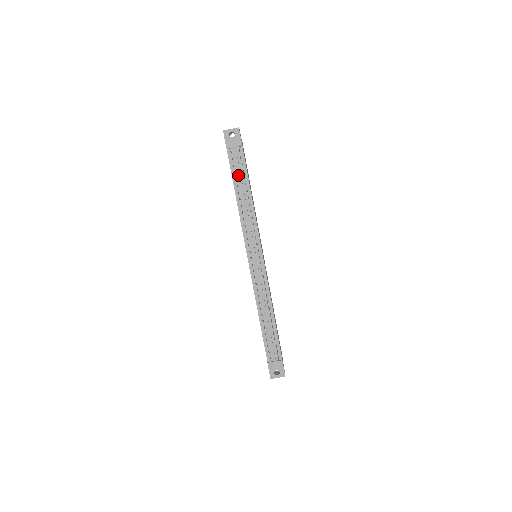
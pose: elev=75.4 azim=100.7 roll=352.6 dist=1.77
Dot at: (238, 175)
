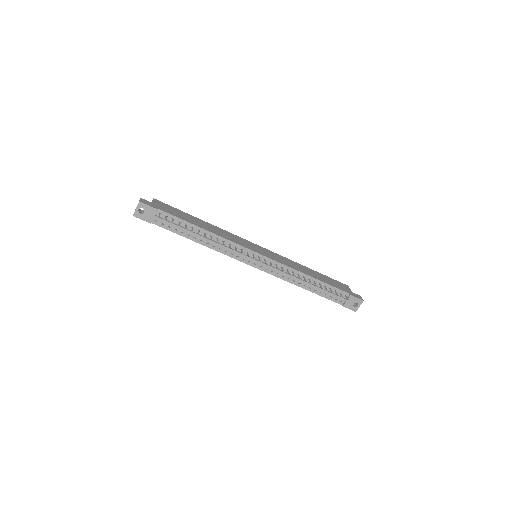
Dot at: (180, 229)
